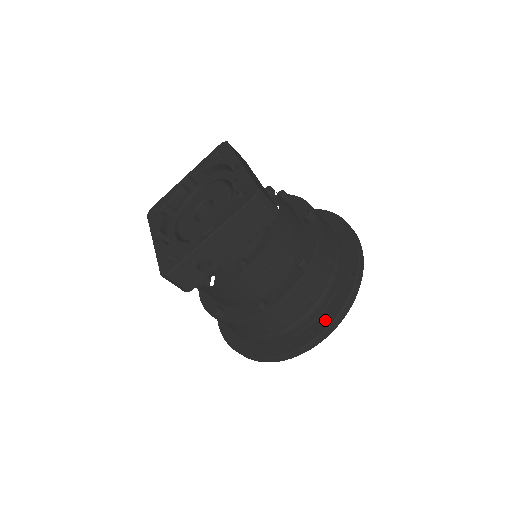
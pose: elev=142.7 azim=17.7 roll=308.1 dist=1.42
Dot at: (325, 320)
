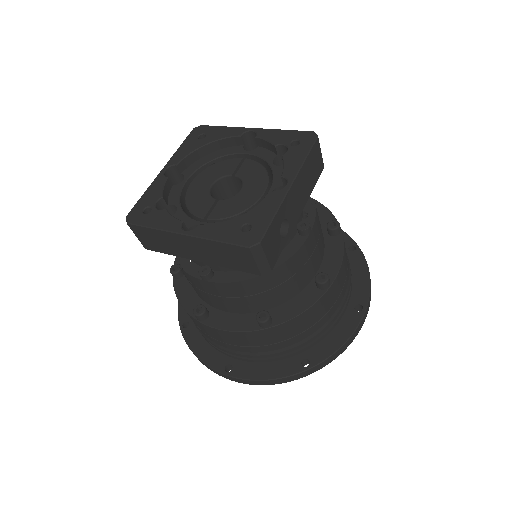
Dot at: (361, 290)
